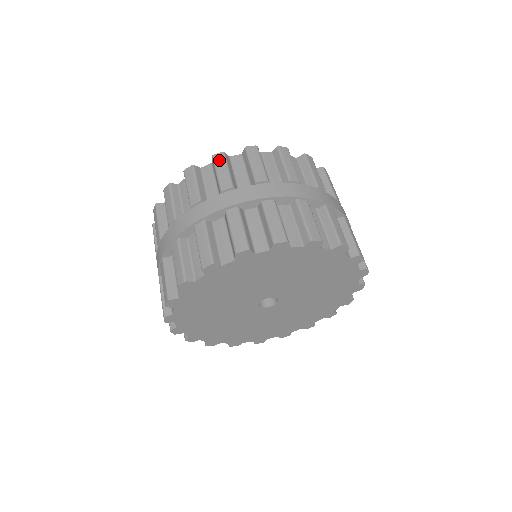
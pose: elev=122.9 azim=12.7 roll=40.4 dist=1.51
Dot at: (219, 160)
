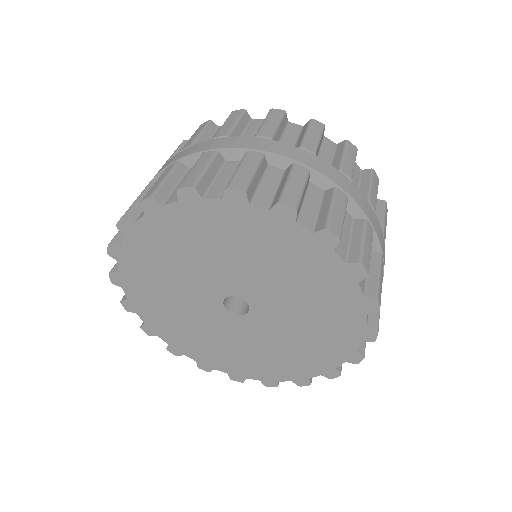
Dot at: (316, 126)
